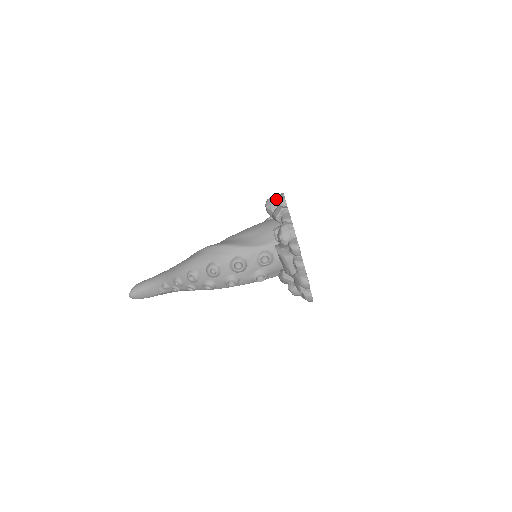
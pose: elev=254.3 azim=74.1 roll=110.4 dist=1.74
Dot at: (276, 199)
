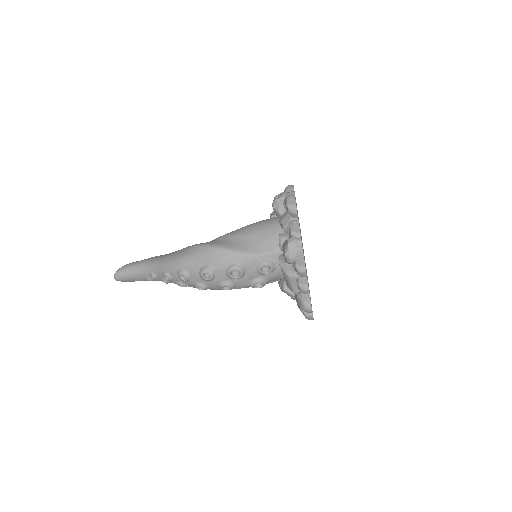
Dot at: (285, 202)
